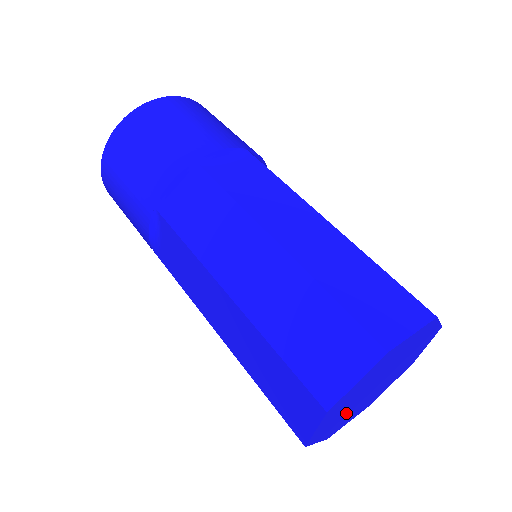
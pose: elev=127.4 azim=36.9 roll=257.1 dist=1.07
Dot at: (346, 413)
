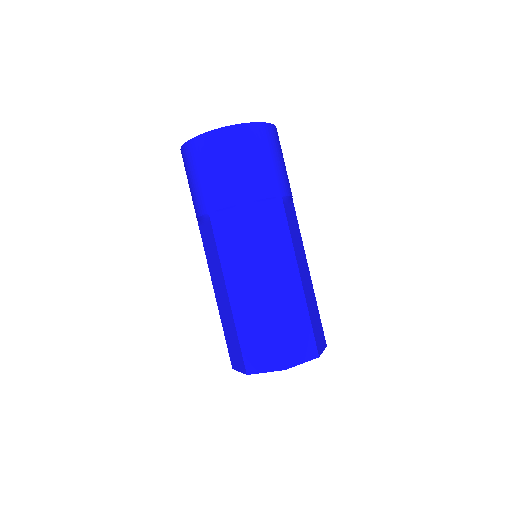
Dot at: occluded
